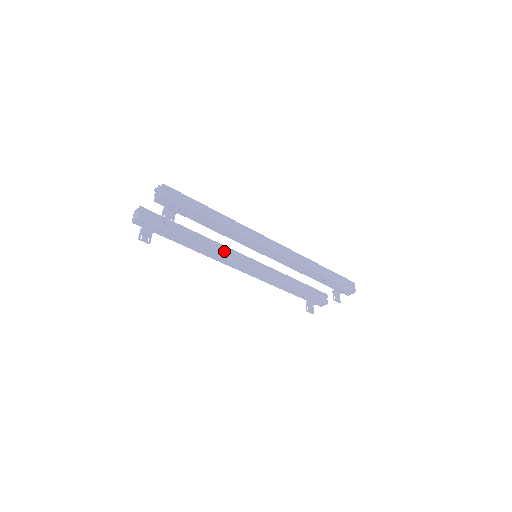
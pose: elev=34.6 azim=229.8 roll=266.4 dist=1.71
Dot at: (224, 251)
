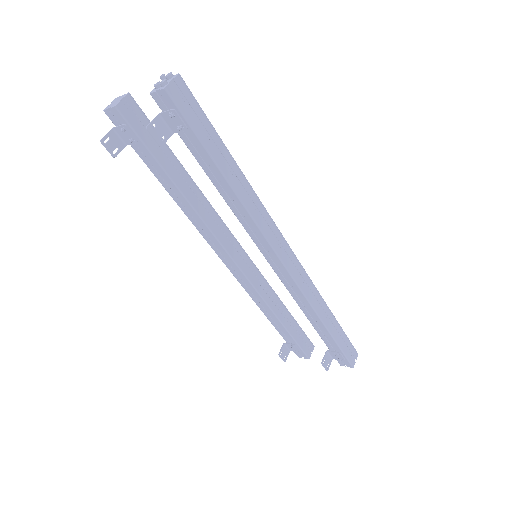
Dot at: (217, 226)
